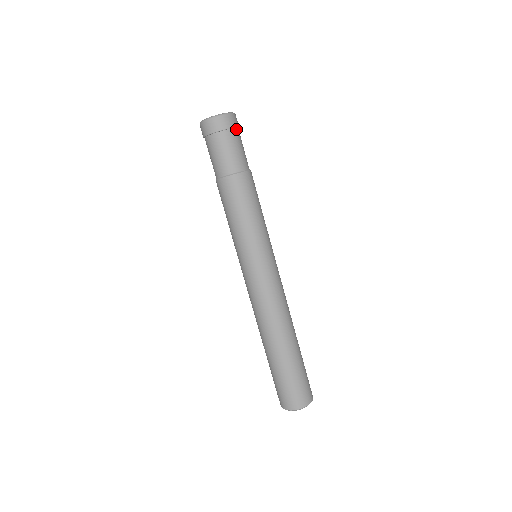
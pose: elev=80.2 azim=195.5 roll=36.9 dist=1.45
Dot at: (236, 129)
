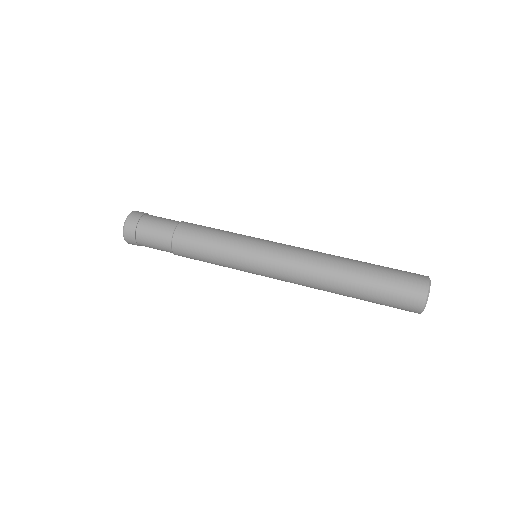
Dot at: (145, 215)
